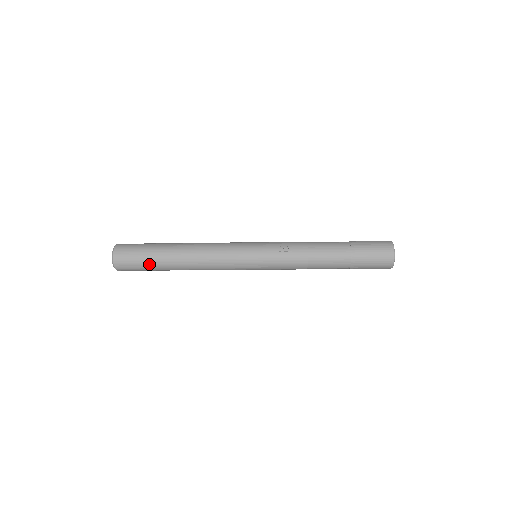
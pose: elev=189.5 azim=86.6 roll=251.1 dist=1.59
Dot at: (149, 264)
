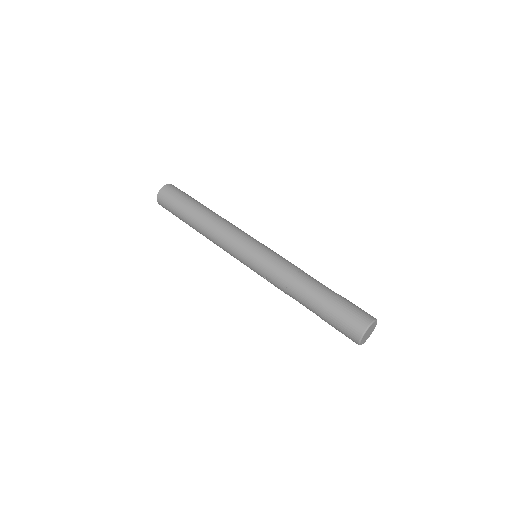
Dot at: occluded
